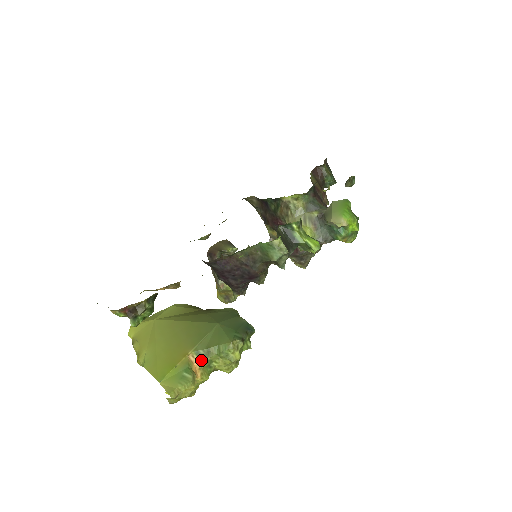
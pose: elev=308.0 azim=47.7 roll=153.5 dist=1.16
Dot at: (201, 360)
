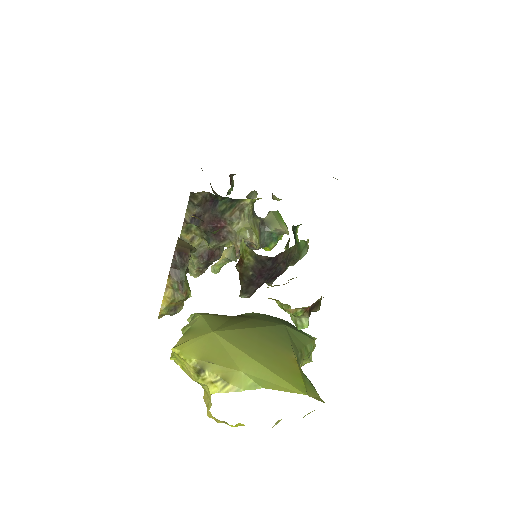
Dot at: occluded
